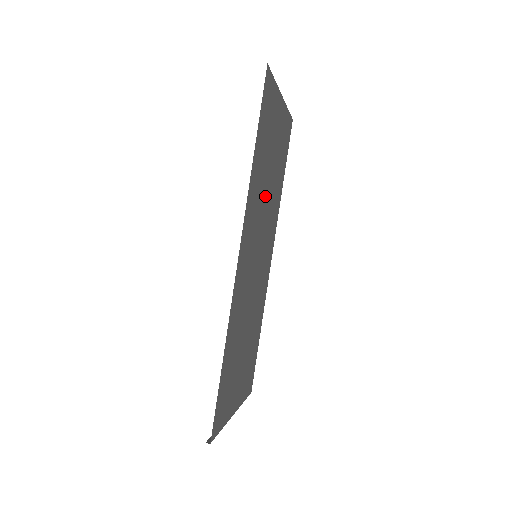
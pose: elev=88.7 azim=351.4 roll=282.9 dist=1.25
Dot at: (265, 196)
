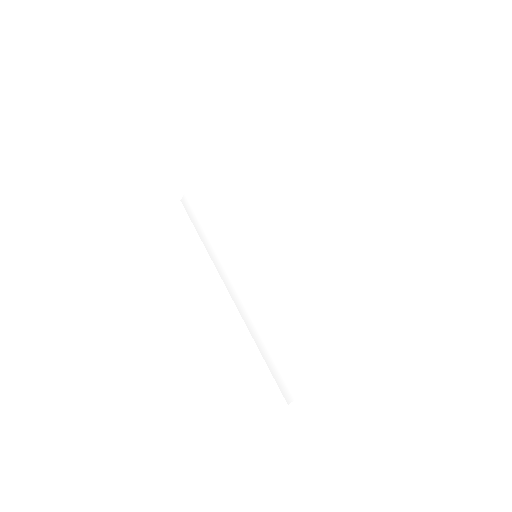
Dot at: (238, 215)
